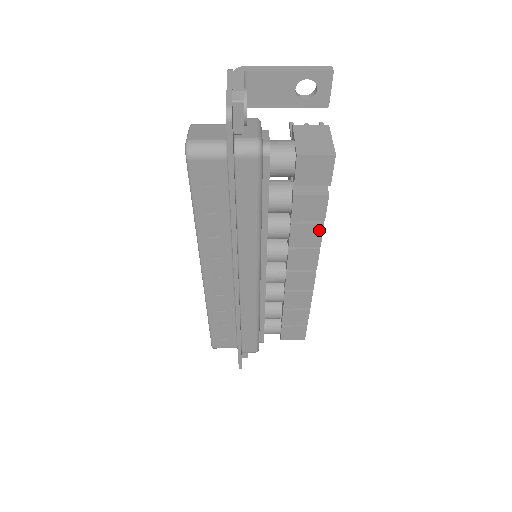
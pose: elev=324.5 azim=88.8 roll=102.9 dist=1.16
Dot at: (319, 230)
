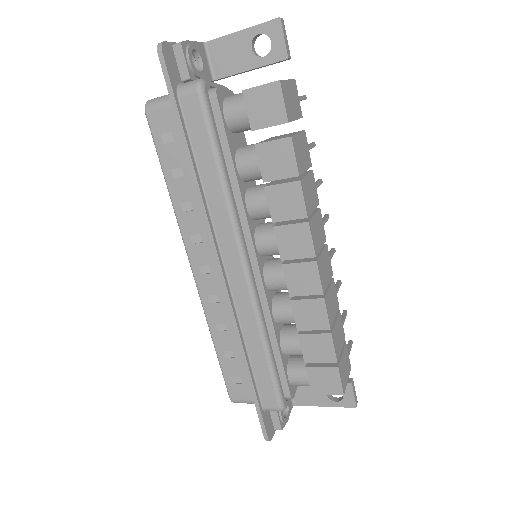
Dot at: (298, 191)
